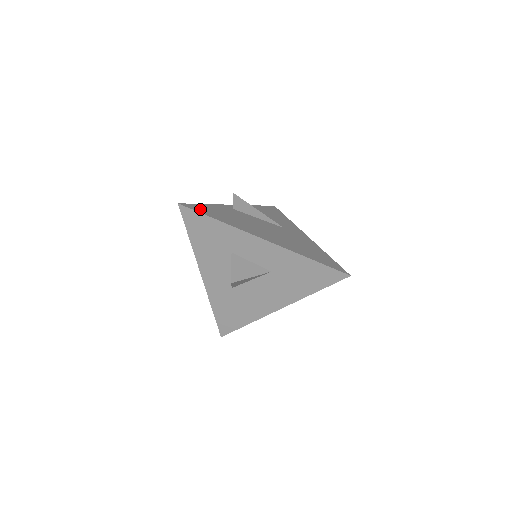
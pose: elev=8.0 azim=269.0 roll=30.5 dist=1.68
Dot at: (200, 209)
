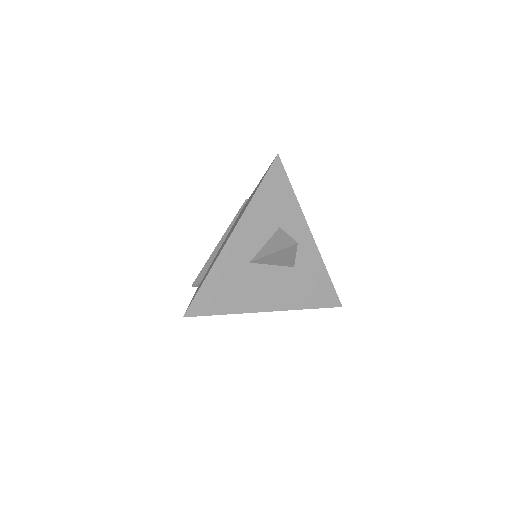
Dot at: occluded
